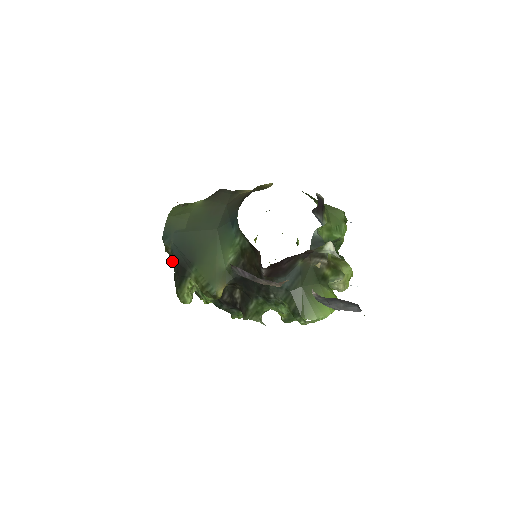
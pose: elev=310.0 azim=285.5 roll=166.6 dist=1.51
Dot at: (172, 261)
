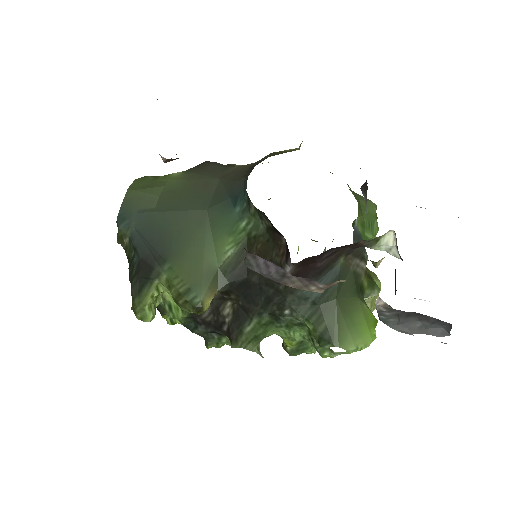
Dot at: (128, 256)
